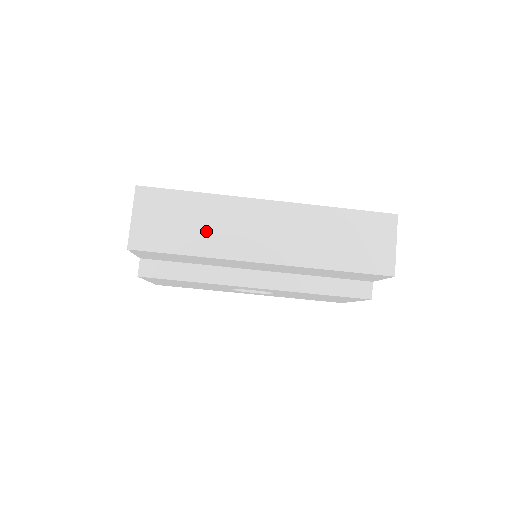
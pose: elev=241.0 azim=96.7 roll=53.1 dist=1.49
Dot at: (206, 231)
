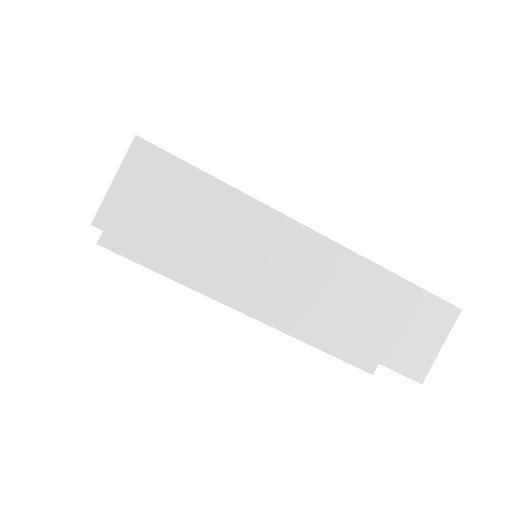
Dot at: (212, 240)
